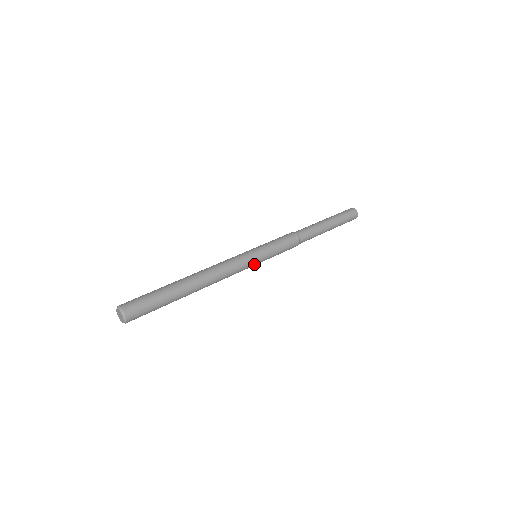
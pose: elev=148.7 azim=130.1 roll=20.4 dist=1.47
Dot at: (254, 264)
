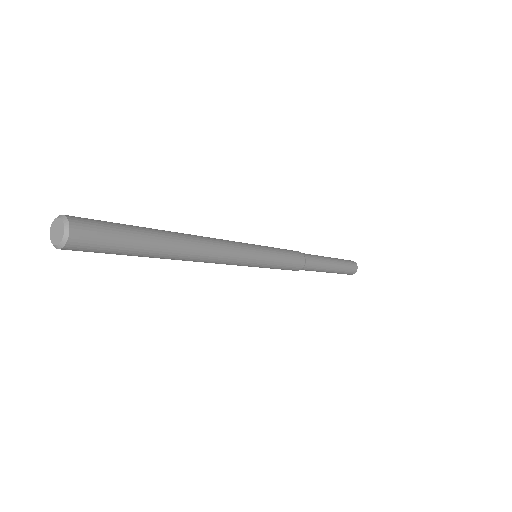
Dot at: (257, 254)
